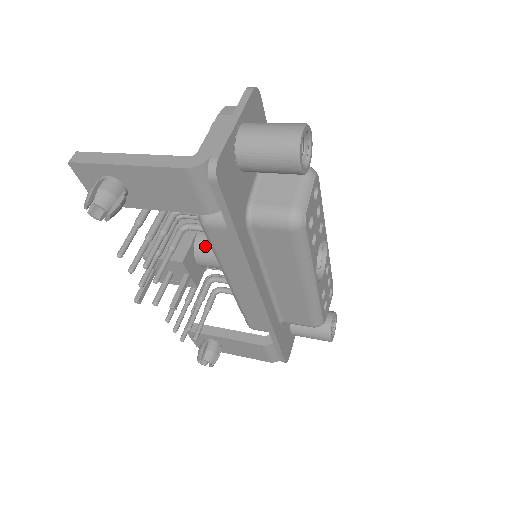
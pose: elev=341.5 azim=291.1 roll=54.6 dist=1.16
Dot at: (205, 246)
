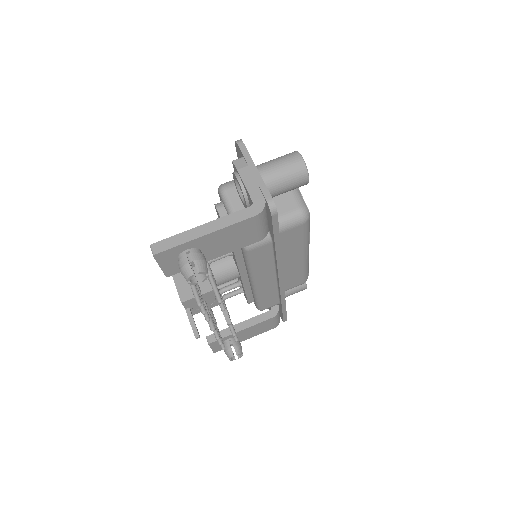
Dot at: (221, 269)
